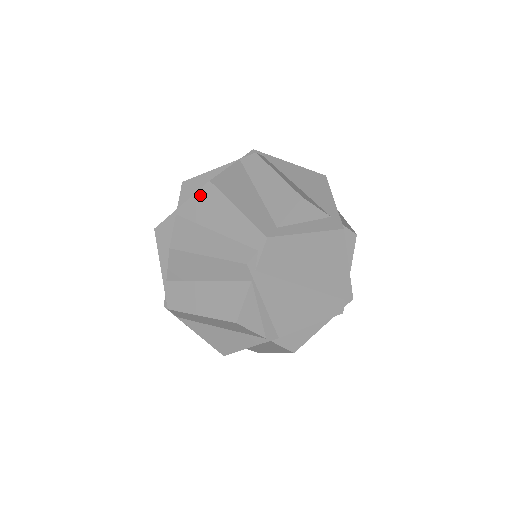
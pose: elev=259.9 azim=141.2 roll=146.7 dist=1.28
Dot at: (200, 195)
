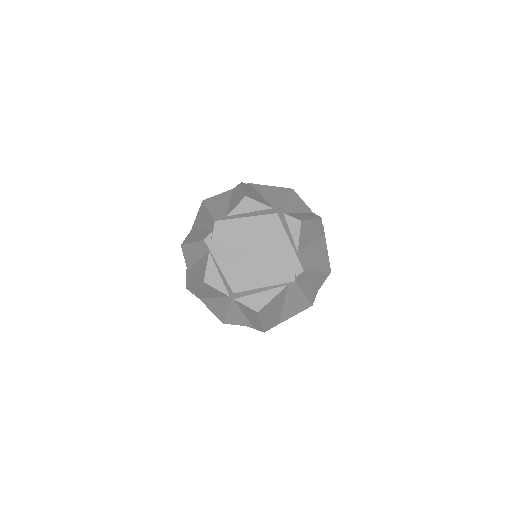
Dot at: (200, 211)
